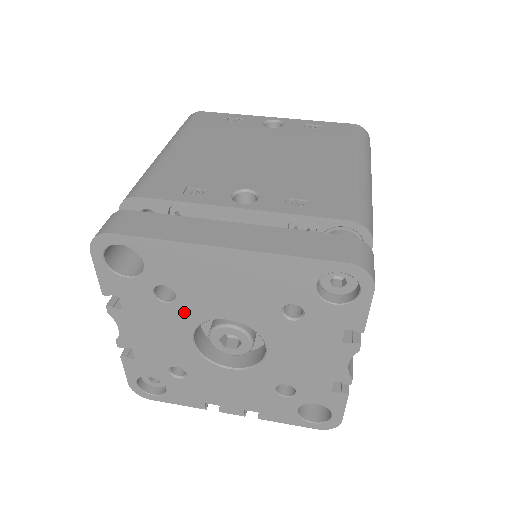
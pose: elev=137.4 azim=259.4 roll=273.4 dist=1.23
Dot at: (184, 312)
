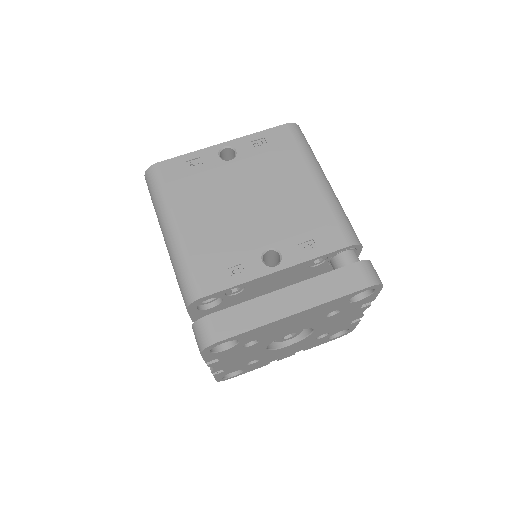
Dot at: (263, 343)
